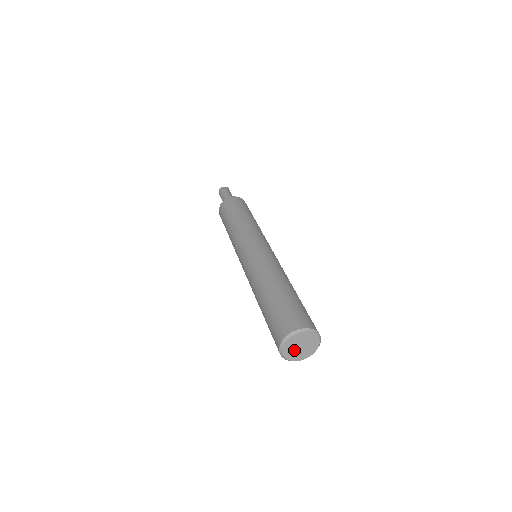
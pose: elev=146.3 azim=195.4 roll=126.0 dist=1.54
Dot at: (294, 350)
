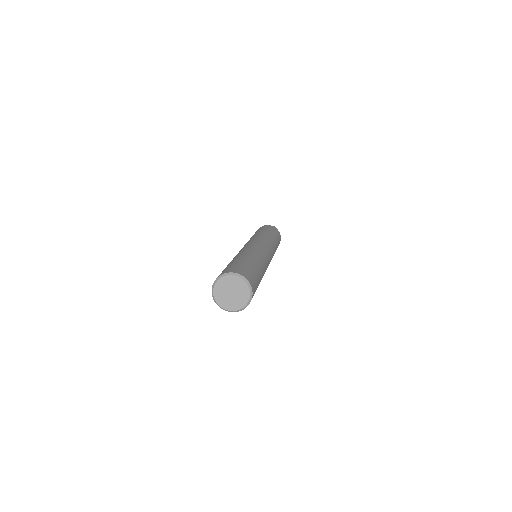
Dot at: (225, 294)
